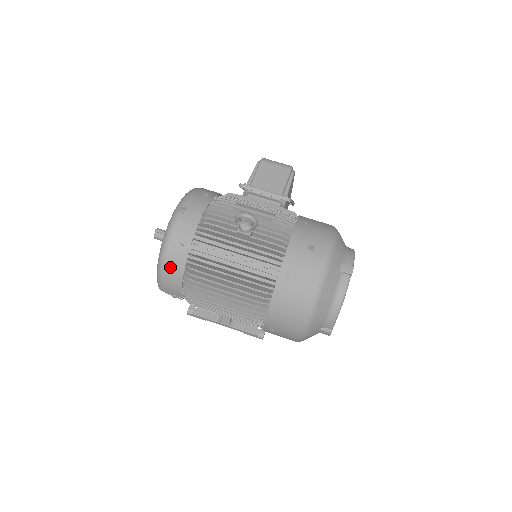
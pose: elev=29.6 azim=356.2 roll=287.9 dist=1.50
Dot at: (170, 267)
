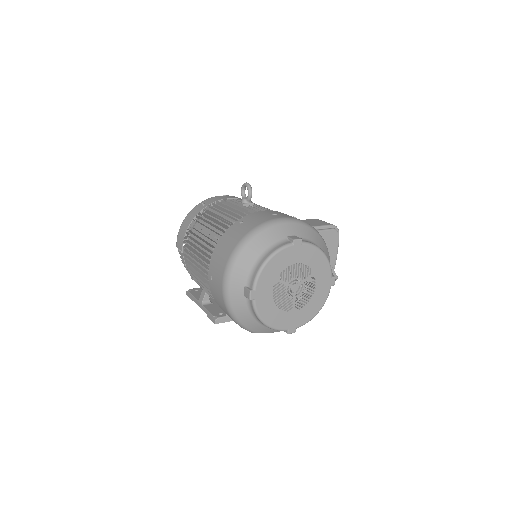
Dot at: (187, 219)
